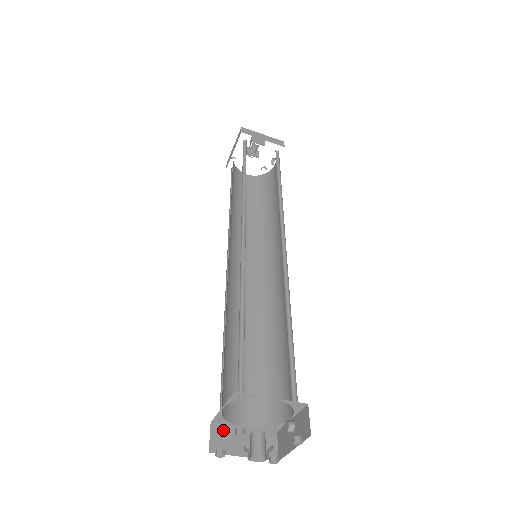
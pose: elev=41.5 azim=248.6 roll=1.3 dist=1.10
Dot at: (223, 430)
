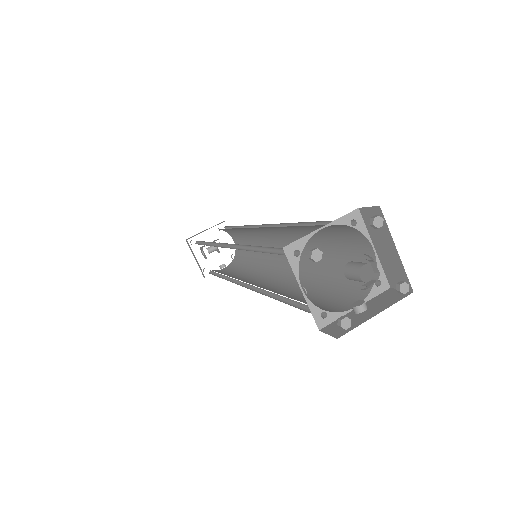
Dot at: (292, 264)
